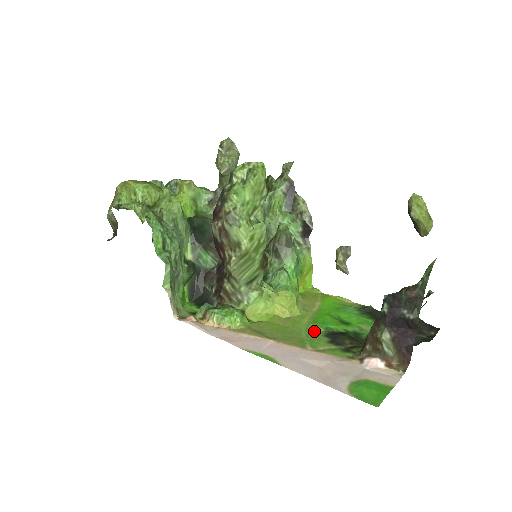
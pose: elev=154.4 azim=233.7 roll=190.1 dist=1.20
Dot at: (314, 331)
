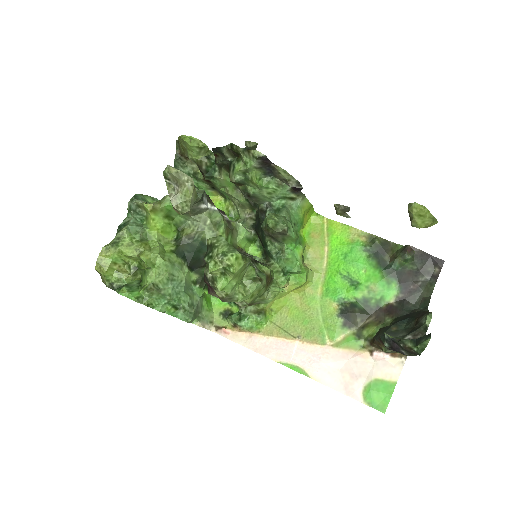
Dot at: (329, 310)
